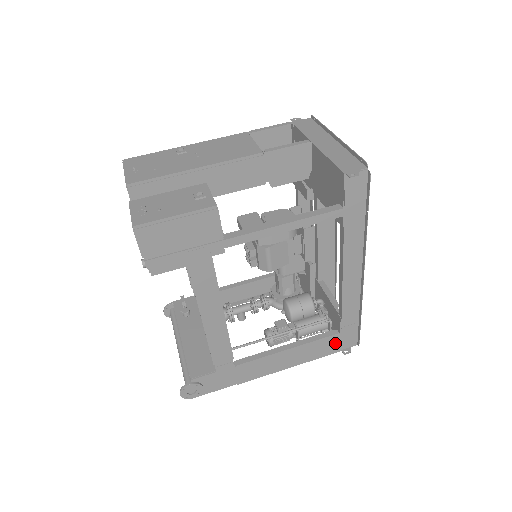
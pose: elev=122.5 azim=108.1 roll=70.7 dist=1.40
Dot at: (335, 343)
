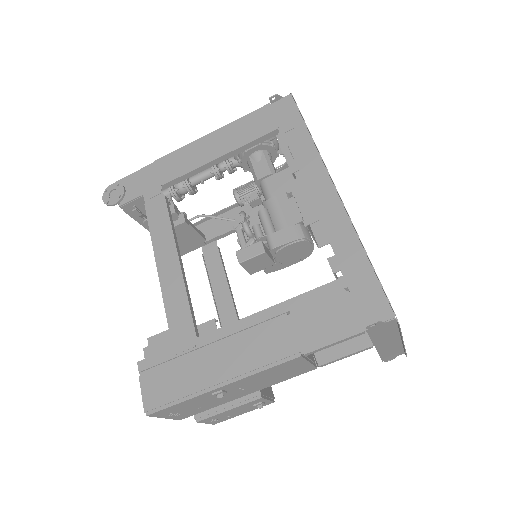
Dot at: occluded
